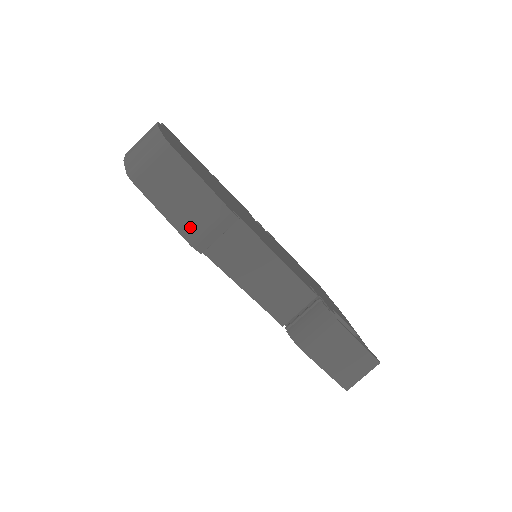
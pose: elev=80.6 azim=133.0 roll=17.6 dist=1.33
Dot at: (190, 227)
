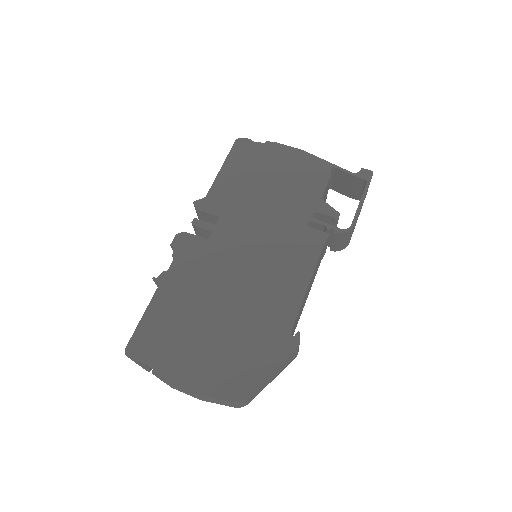
Dot at: occluded
